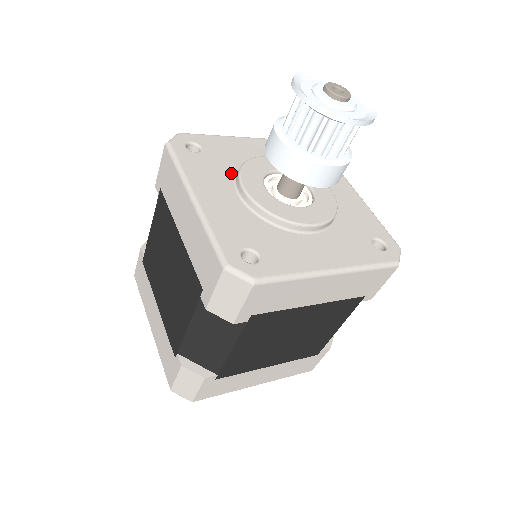
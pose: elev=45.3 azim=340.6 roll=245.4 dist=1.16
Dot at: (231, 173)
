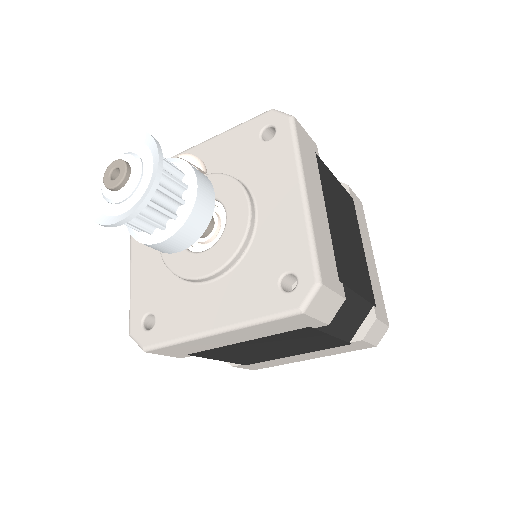
Dot at: occluded
